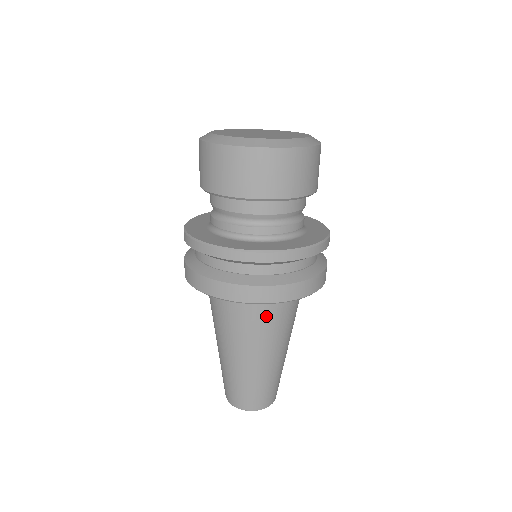
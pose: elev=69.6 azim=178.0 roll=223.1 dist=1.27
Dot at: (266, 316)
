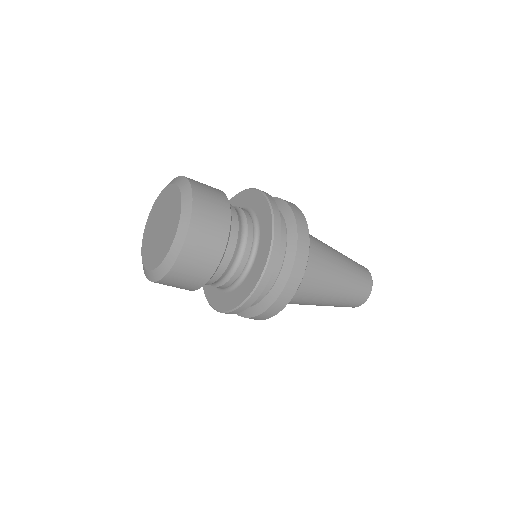
Dot at: (300, 290)
